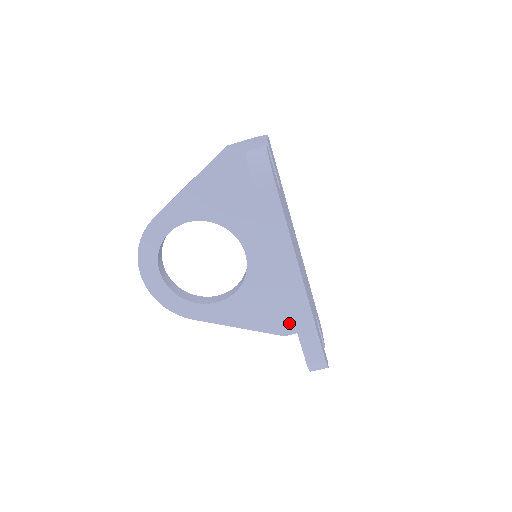
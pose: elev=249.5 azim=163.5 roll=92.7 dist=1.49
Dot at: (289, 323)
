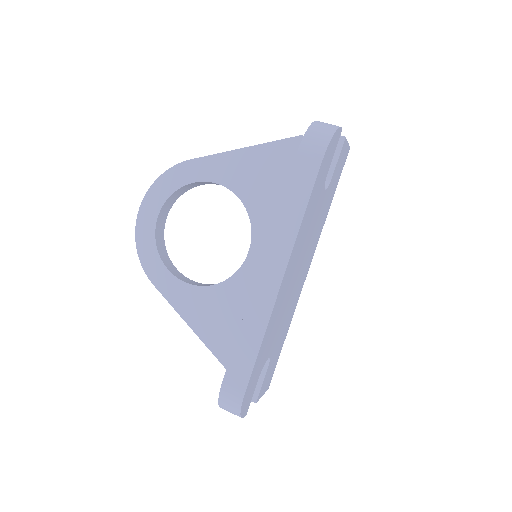
Dot at: occluded
